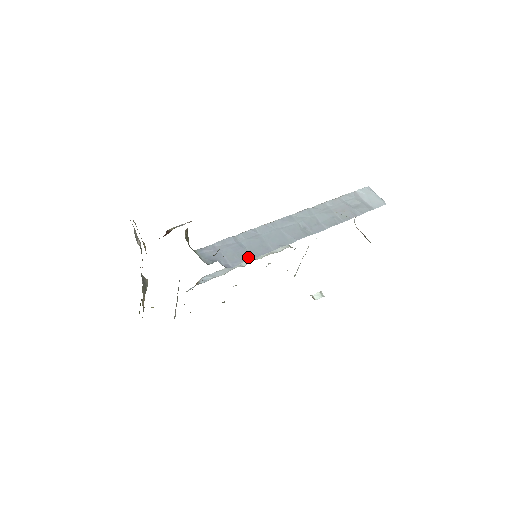
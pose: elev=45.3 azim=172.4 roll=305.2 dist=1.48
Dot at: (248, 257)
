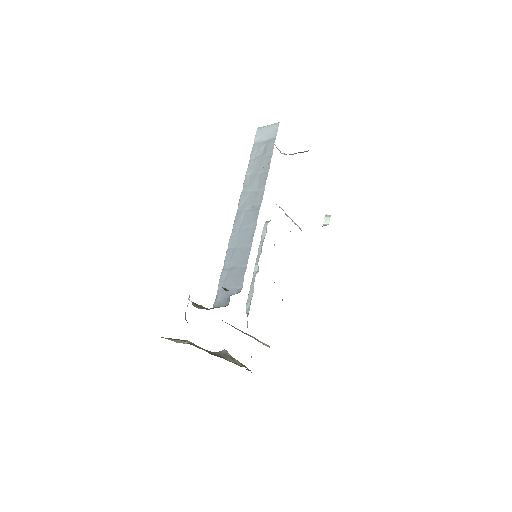
Dot at: (243, 270)
